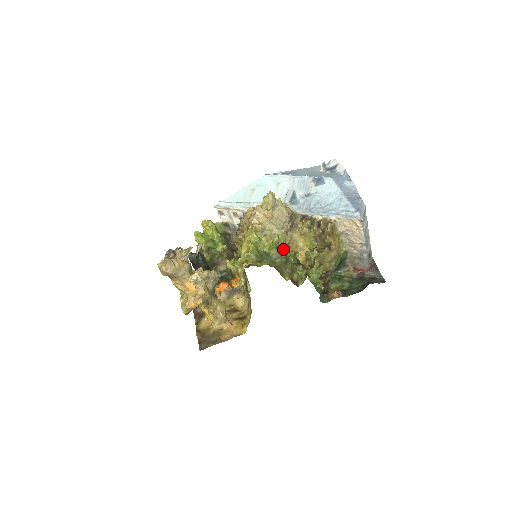
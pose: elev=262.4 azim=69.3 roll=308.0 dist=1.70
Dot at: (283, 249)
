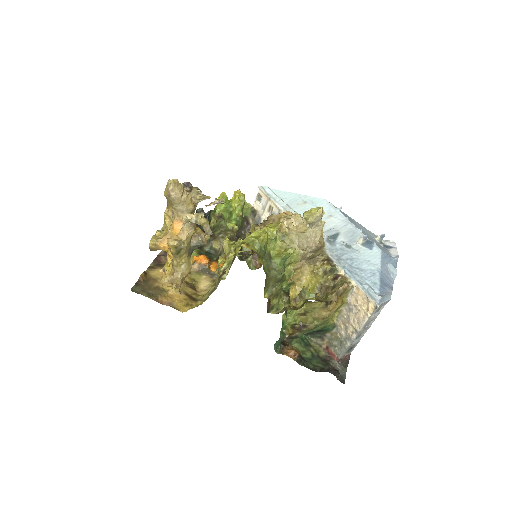
Dot at: (287, 268)
